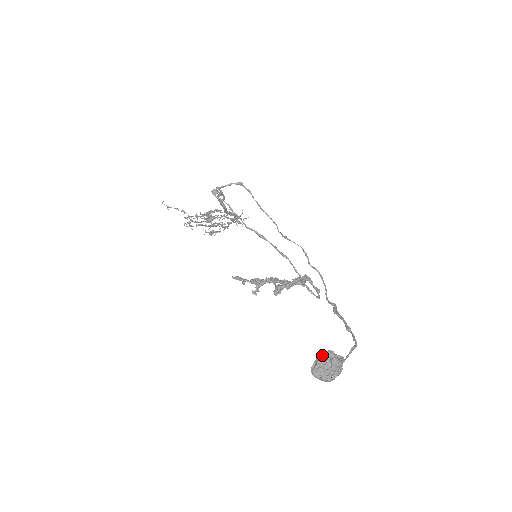
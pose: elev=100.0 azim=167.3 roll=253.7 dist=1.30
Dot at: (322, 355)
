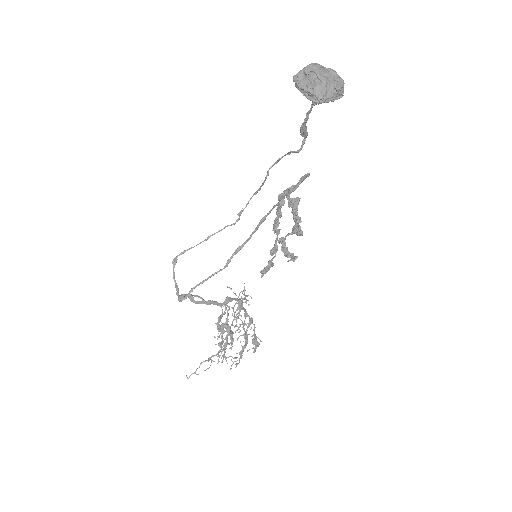
Dot at: (296, 84)
